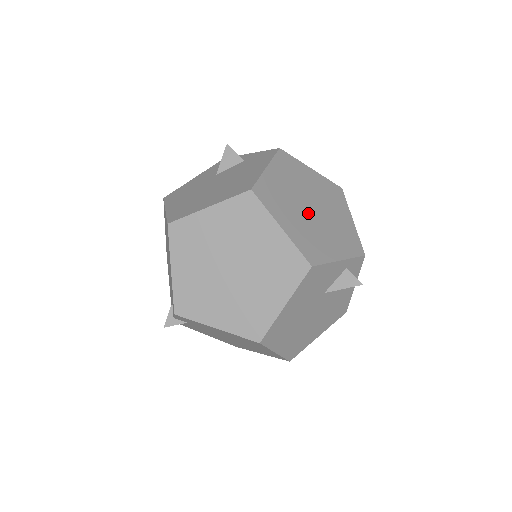
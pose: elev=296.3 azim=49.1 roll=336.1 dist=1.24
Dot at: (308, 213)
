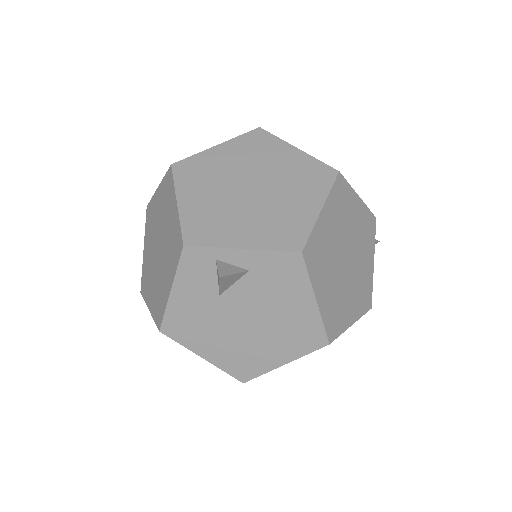
Dot at: (349, 271)
